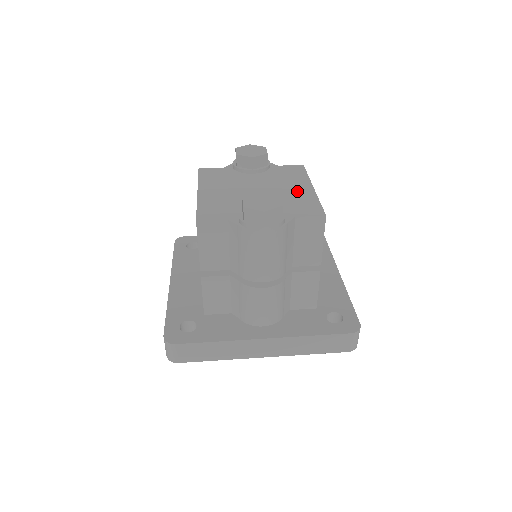
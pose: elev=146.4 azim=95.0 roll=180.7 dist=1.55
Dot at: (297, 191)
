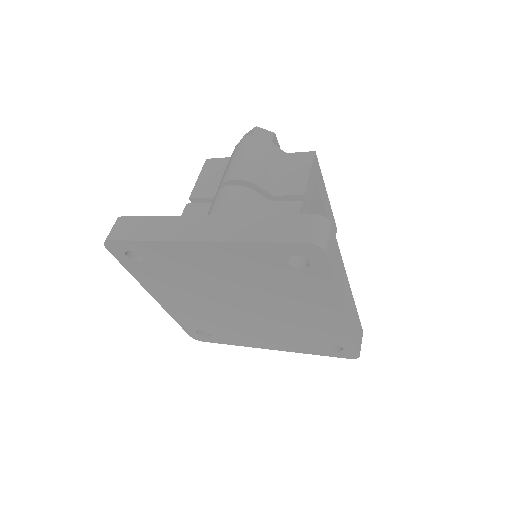
Dot at: occluded
